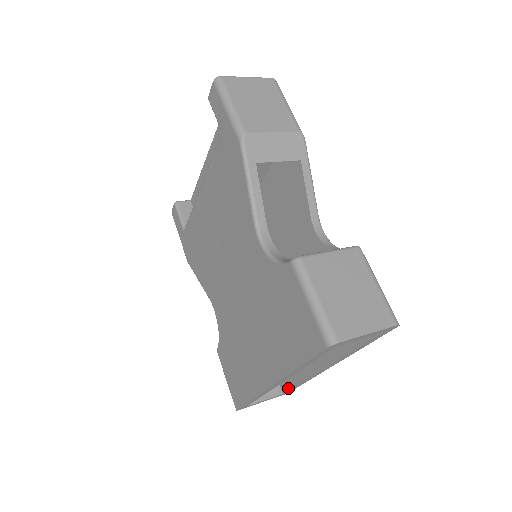
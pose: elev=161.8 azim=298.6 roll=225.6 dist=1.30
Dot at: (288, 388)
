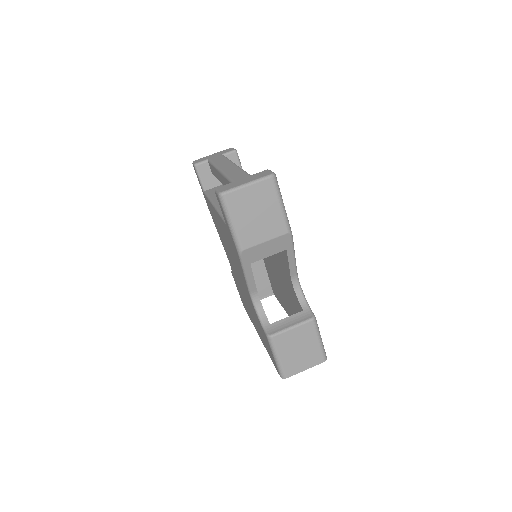
Dot at: occluded
